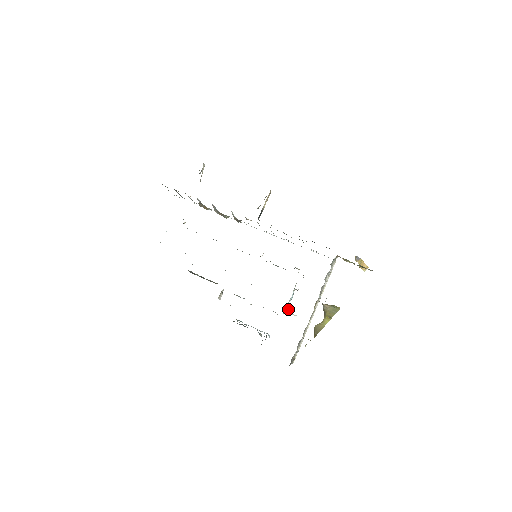
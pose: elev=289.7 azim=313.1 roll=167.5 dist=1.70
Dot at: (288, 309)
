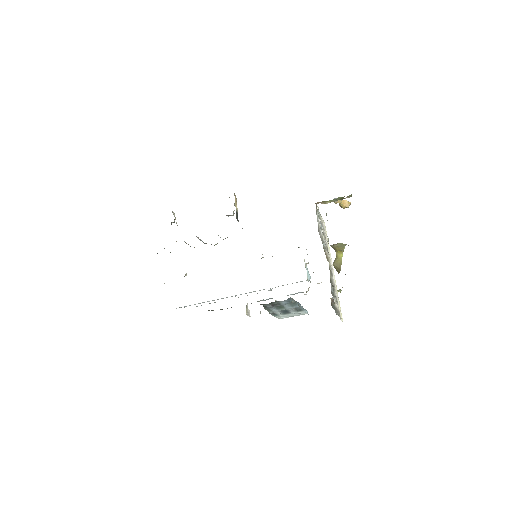
Dot at: occluded
